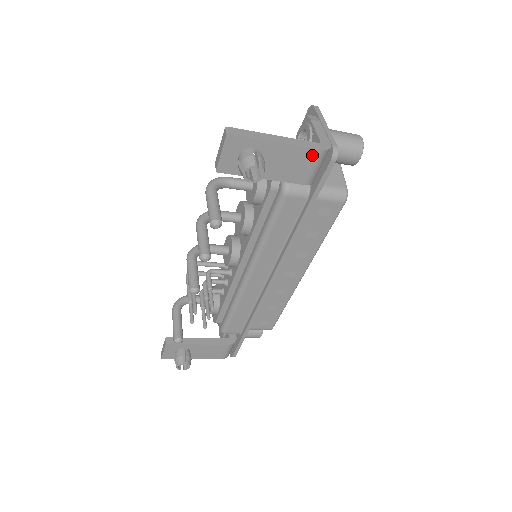
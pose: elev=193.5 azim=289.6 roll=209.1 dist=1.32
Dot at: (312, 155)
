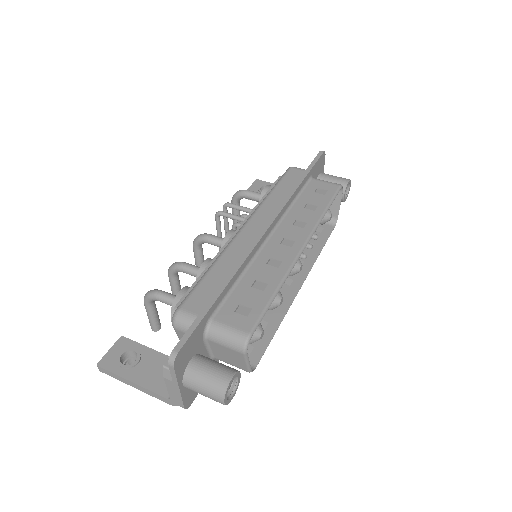
Dot at: occluded
